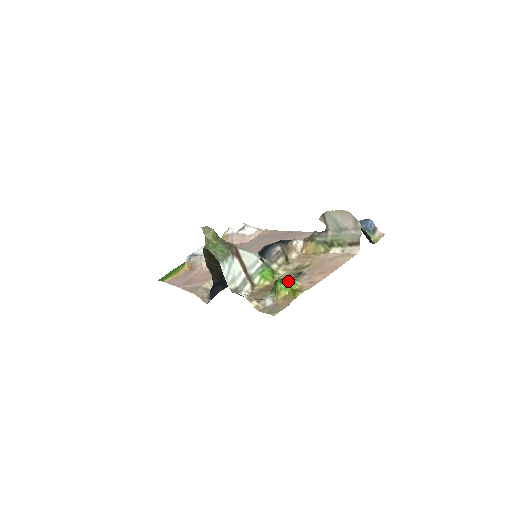
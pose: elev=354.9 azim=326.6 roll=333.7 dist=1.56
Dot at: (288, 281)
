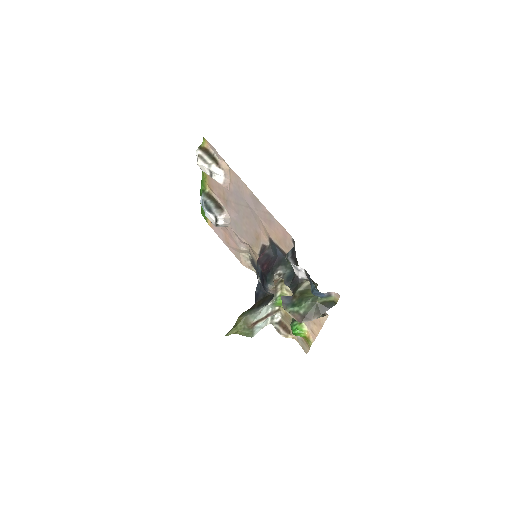
Dot at: (298, 334)
